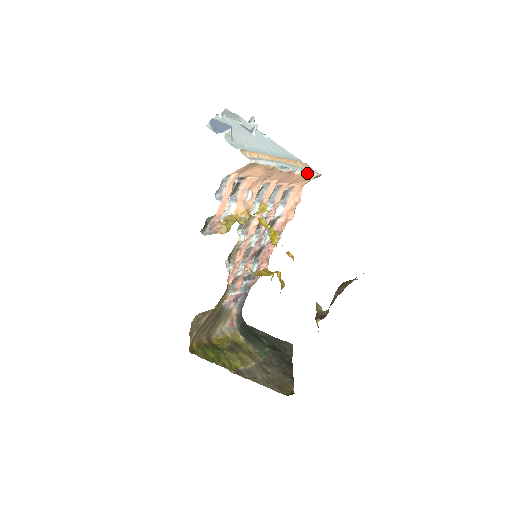
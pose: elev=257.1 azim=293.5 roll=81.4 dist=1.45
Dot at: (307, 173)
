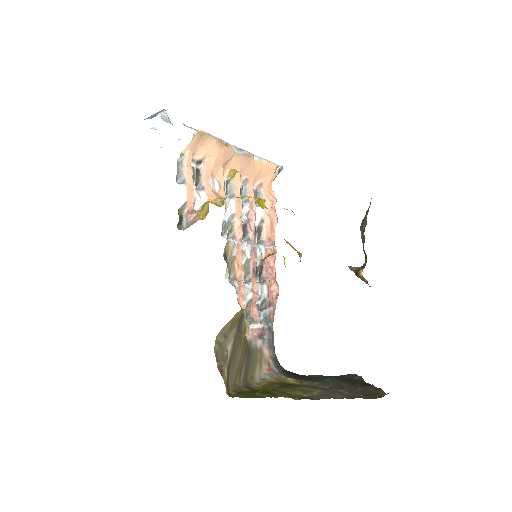
Dot at: (267, 161)
